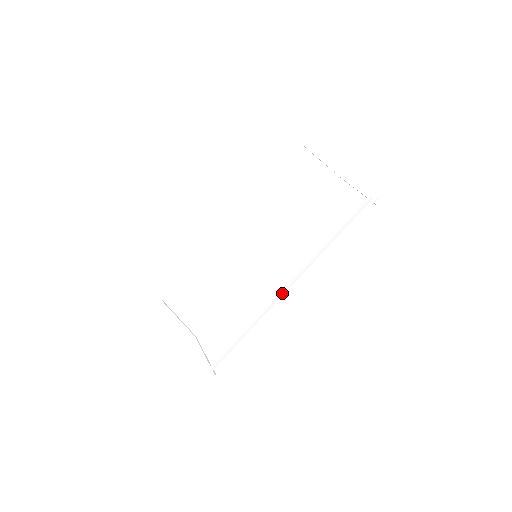
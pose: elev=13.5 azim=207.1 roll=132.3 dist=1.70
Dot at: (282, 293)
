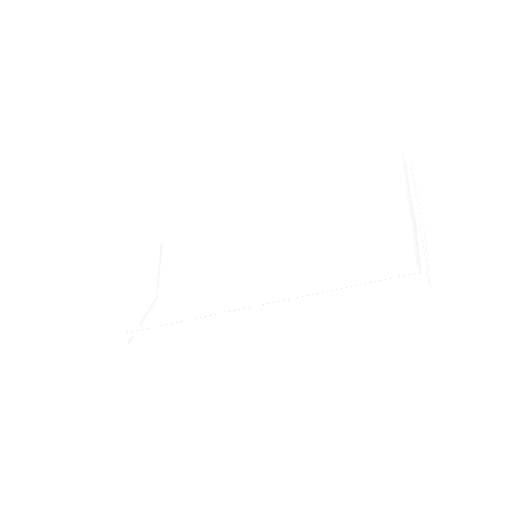
Dot at: (238, 311)
